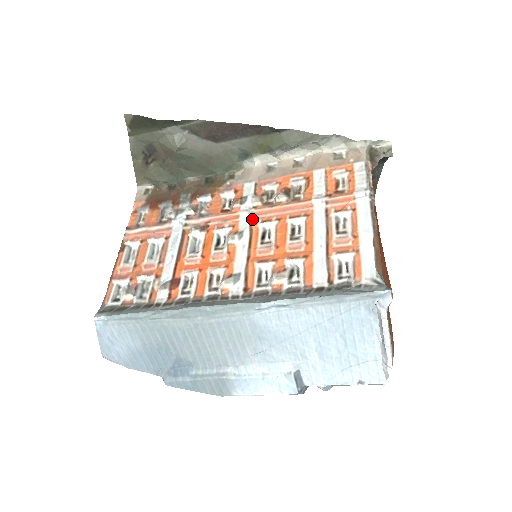
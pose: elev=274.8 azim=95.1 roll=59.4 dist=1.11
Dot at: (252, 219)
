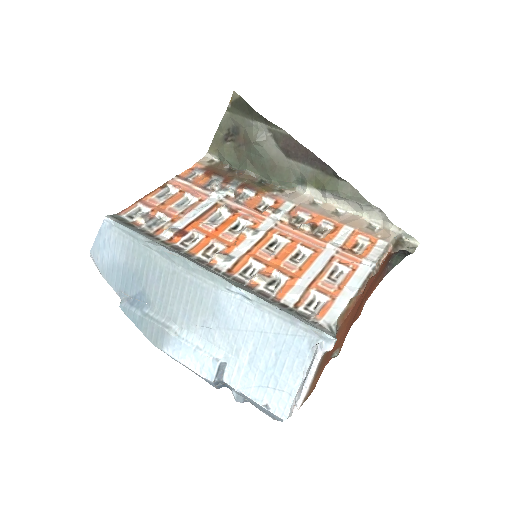
Dot at: (273, 228)
